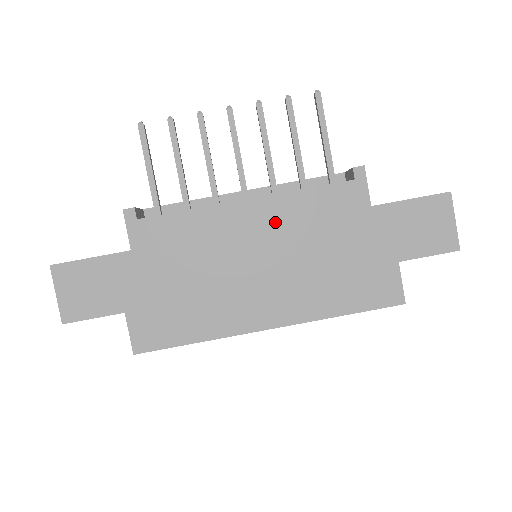
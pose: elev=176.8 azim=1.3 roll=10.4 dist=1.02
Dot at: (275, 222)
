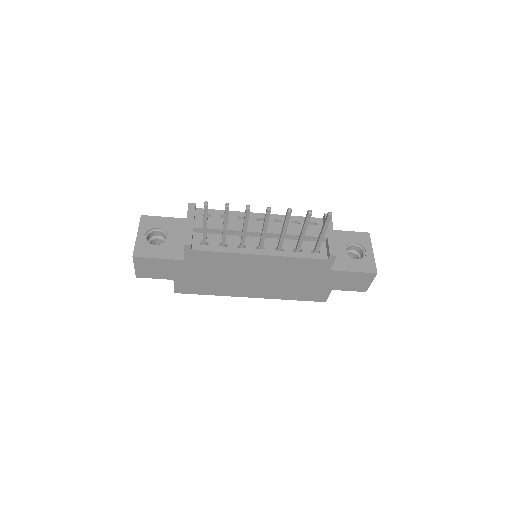
Dot at: (273, 266)
